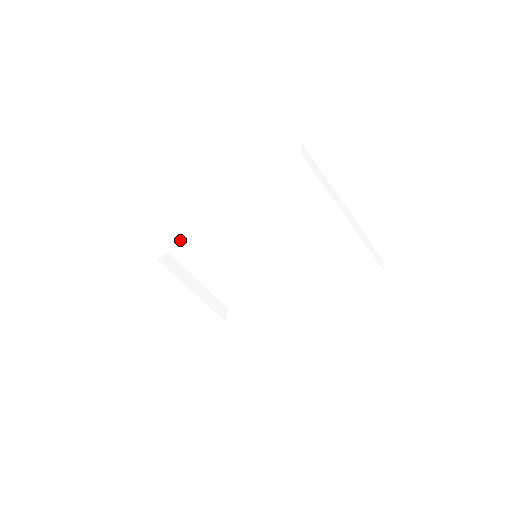
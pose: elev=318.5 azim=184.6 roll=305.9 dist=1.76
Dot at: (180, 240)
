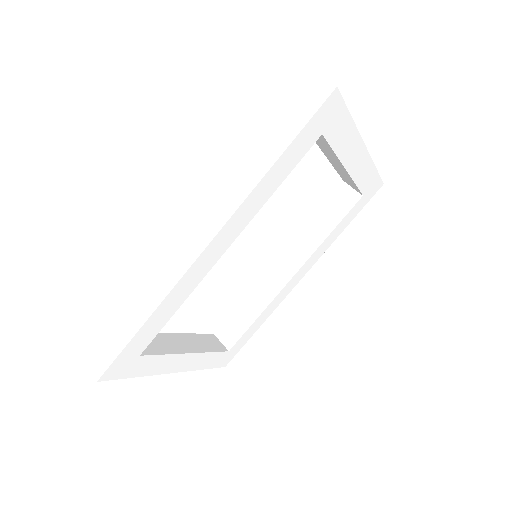
Dot at: (172, 308)
